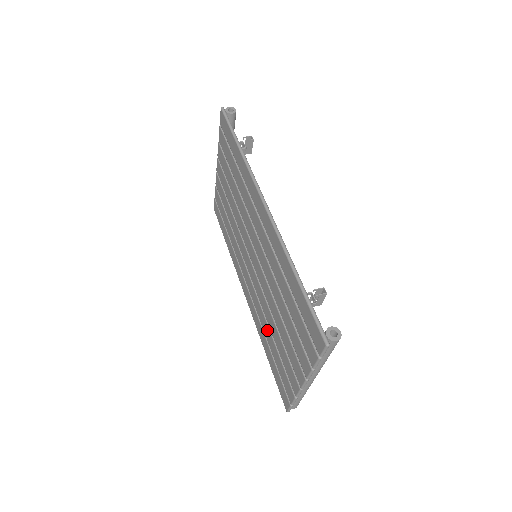
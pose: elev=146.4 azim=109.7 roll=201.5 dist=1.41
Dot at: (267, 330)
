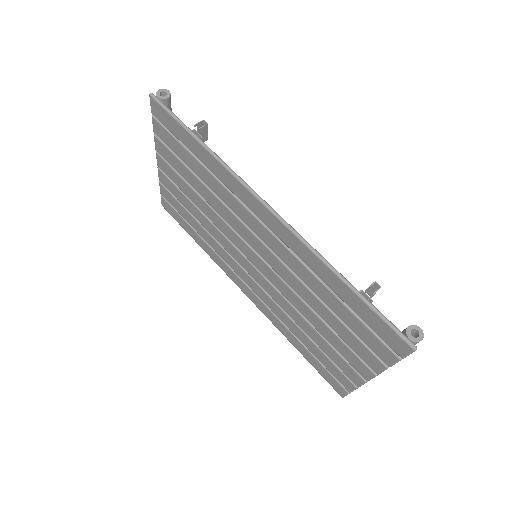
Dot at: (294, 327)
